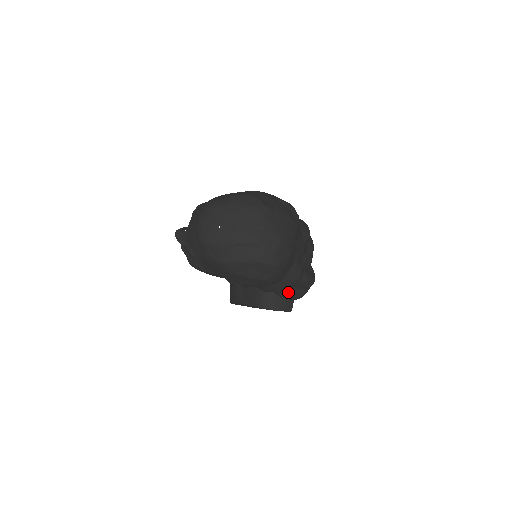
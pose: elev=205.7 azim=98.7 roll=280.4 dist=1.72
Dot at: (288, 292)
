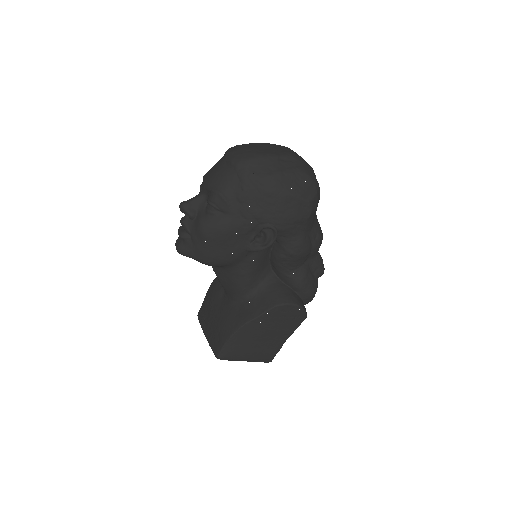
Dot at: (306, 274)
